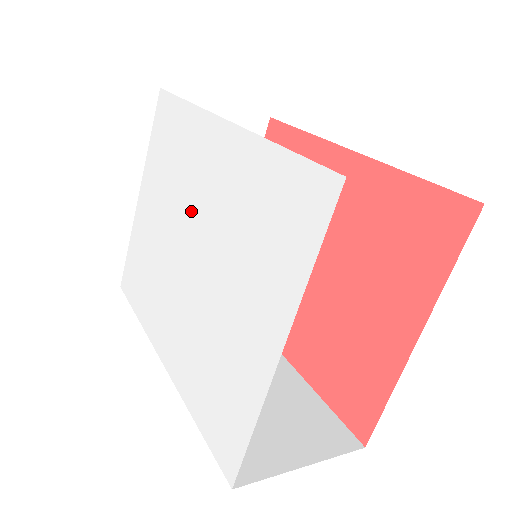
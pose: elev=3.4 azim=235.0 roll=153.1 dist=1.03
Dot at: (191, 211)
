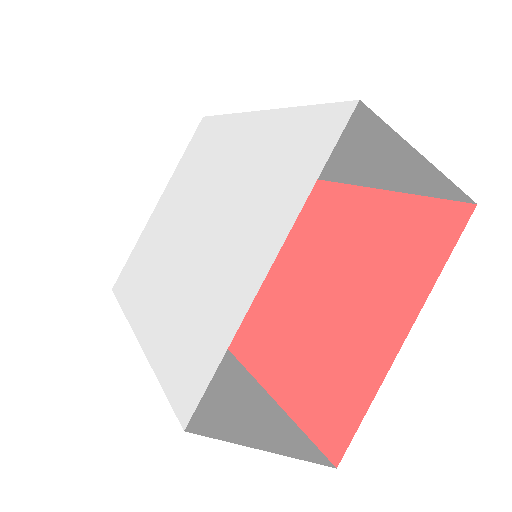
Dot at: (207, 190)
